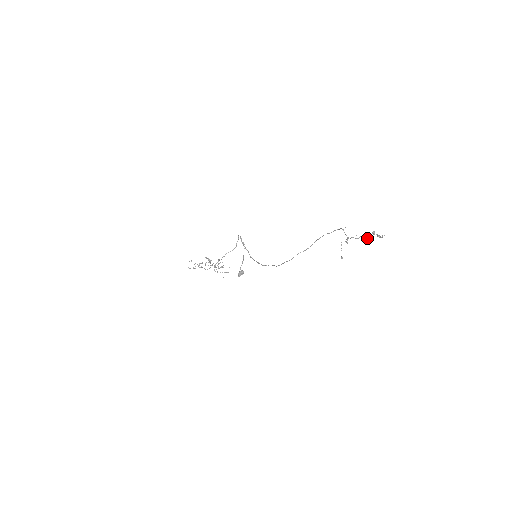
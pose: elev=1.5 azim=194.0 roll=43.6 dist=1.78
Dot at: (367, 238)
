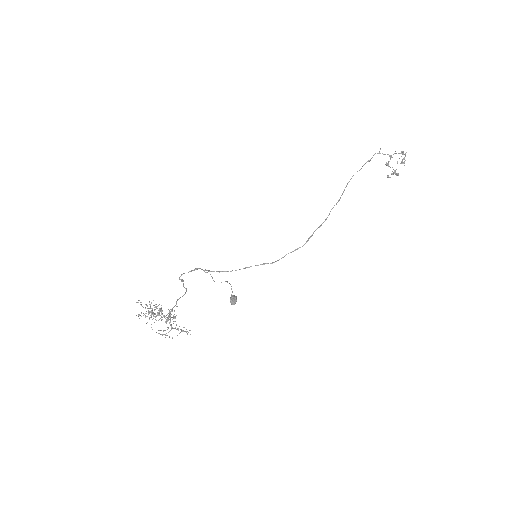
Dot at: (387, 175)
